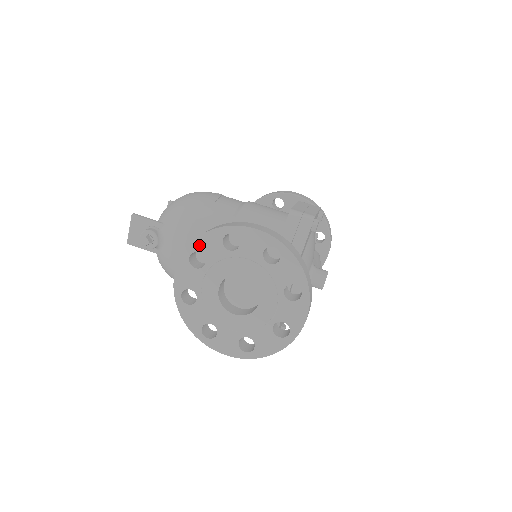
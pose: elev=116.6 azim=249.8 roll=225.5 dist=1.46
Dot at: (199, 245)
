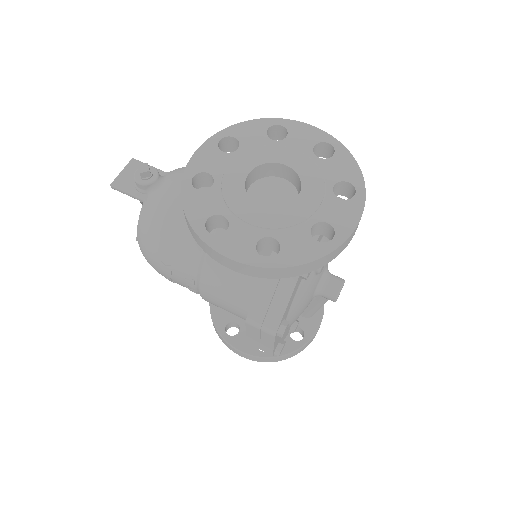
Dot at: (236, 130)
